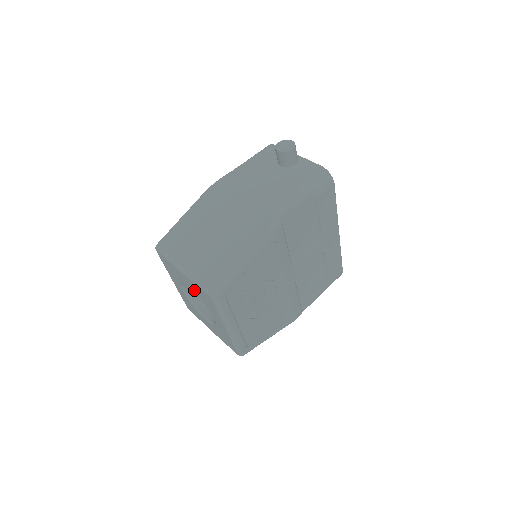
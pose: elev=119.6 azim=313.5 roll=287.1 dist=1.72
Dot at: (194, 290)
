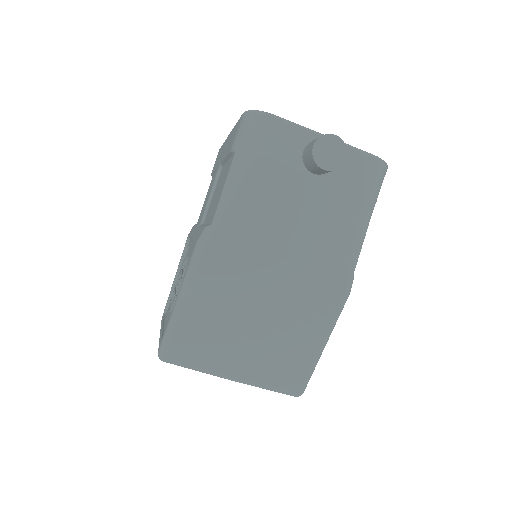
Dot at: occluded
